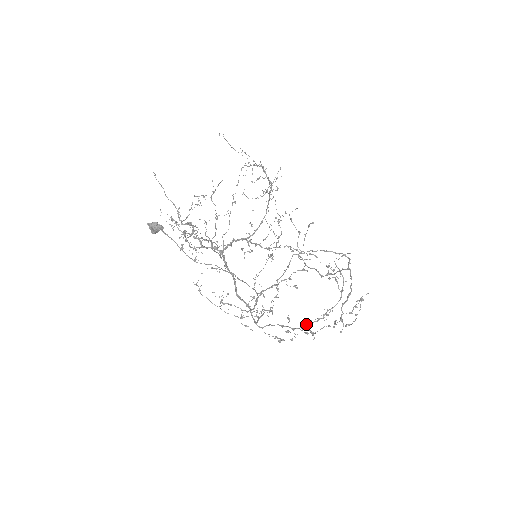
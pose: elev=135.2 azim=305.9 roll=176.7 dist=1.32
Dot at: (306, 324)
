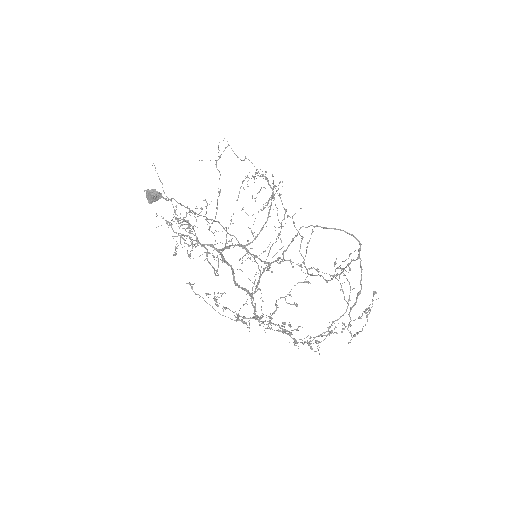
Dot at: occluded
